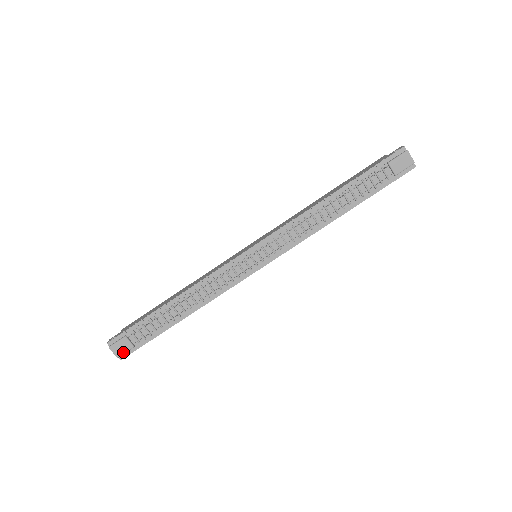
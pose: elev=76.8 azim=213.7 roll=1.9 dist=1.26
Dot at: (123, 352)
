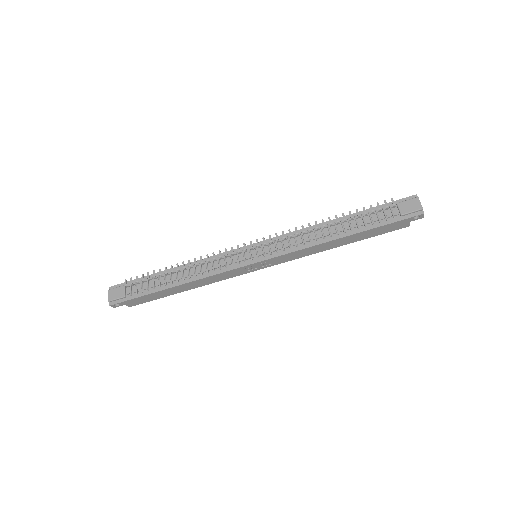
Dot at: (115, 298)
